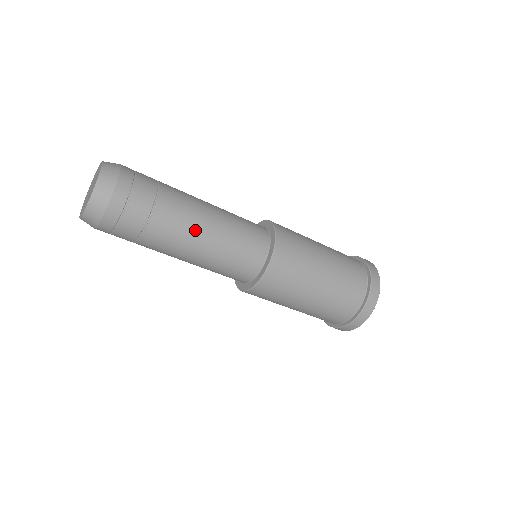
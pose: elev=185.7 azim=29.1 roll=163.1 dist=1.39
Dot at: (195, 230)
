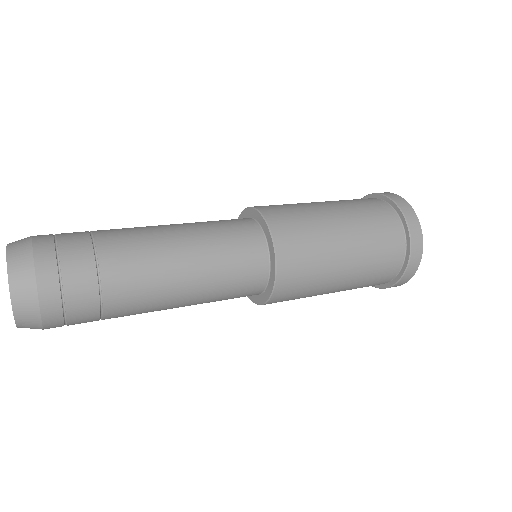
Dot at: (166, 291)
